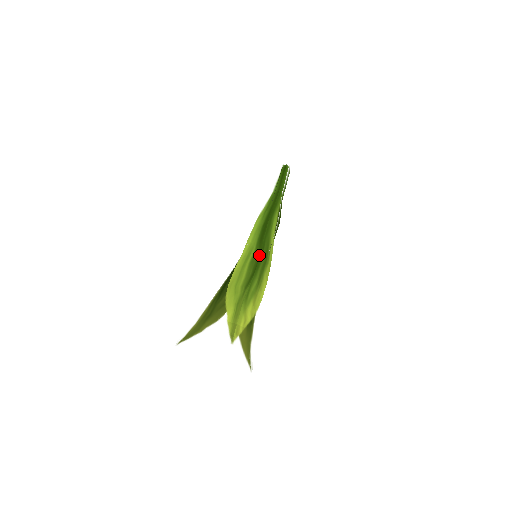
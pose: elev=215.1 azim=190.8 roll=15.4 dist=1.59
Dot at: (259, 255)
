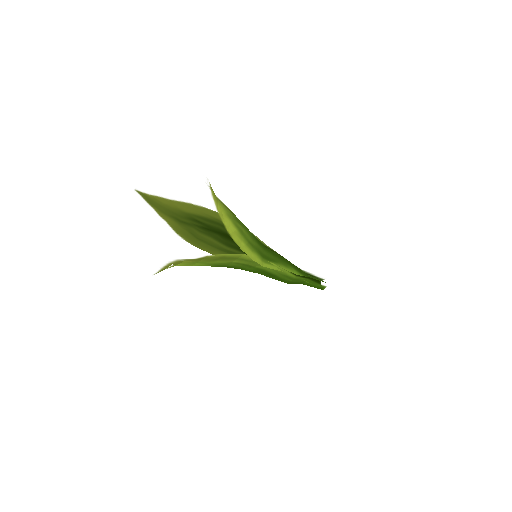
Dot at: occluded
